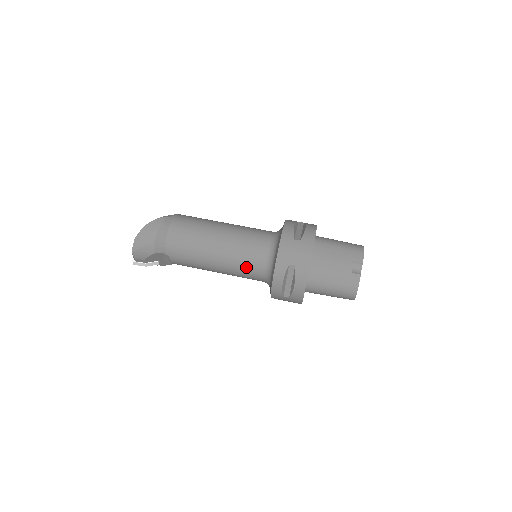
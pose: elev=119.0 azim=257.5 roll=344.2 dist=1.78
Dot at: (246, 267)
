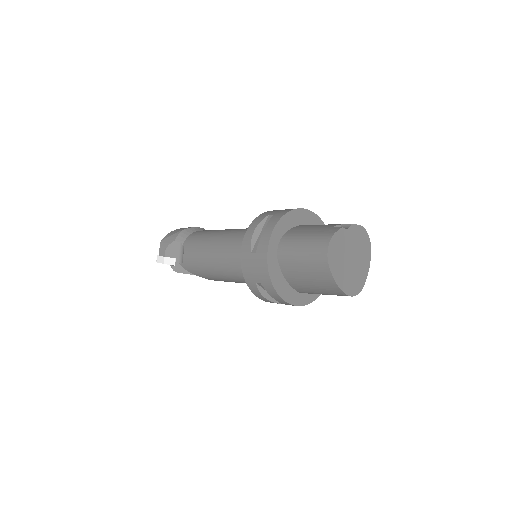
Dot at: (235, 241)
